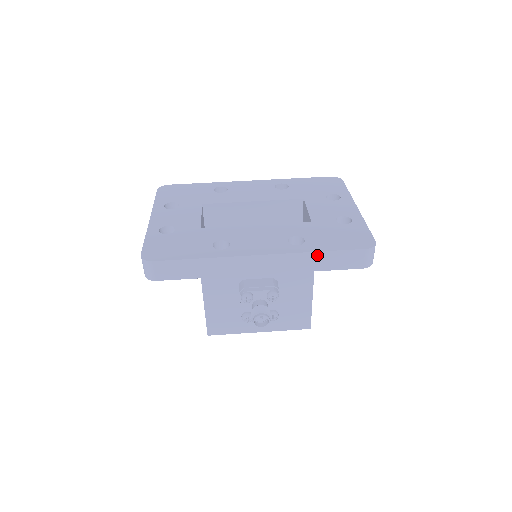
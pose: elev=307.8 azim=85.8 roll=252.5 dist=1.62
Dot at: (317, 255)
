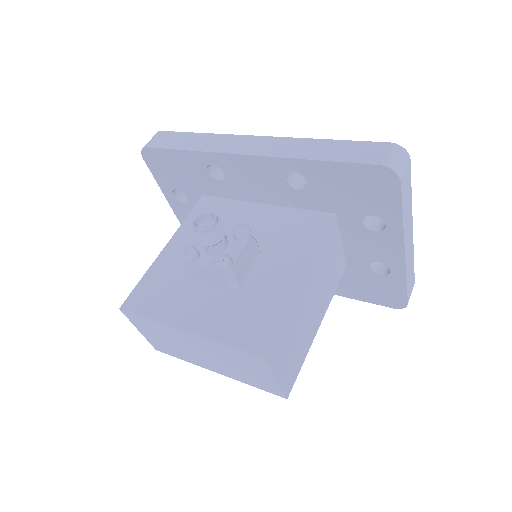
Dot at: (322, 143)
